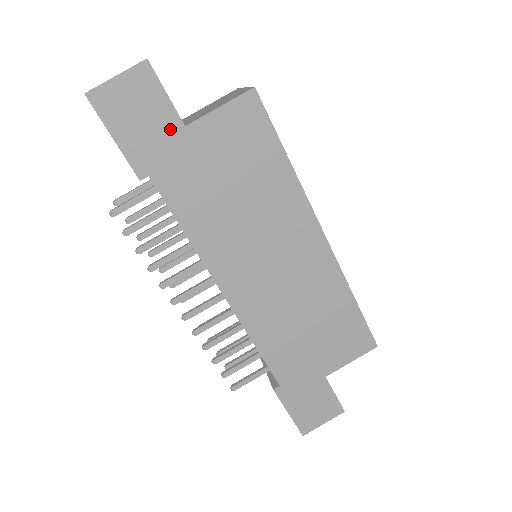
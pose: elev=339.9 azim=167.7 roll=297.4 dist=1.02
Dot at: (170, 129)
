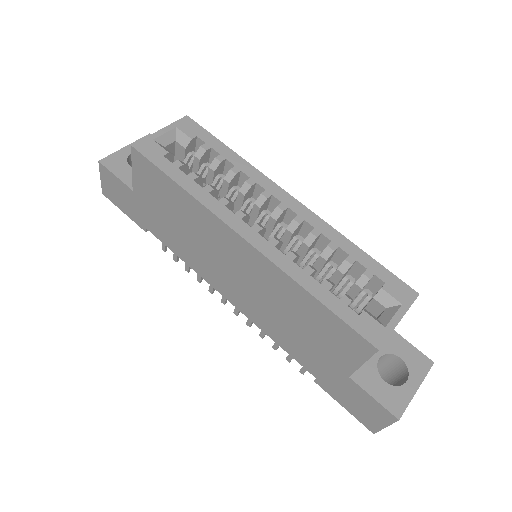
Dot at: (131, 196)
